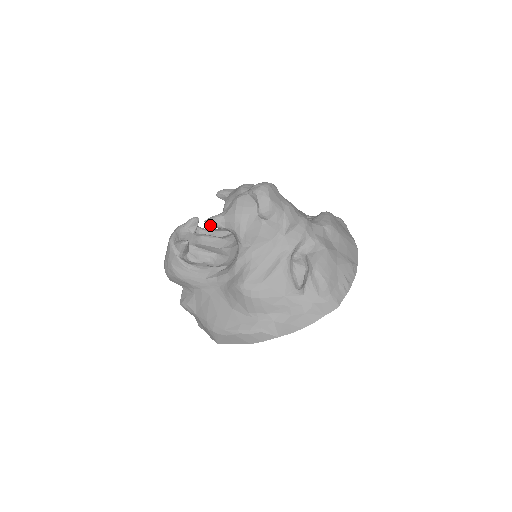
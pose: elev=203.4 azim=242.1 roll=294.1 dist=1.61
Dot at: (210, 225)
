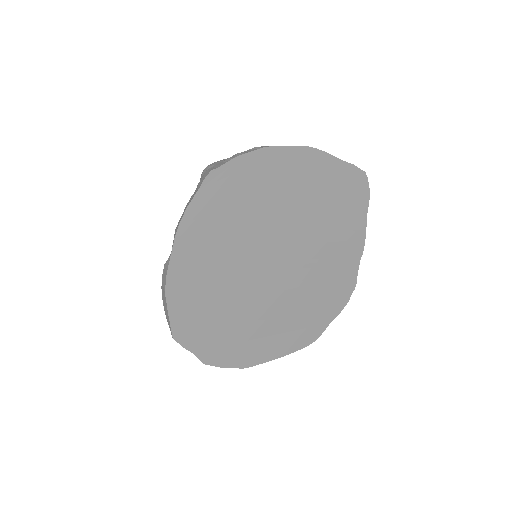
Dot at: occluded
